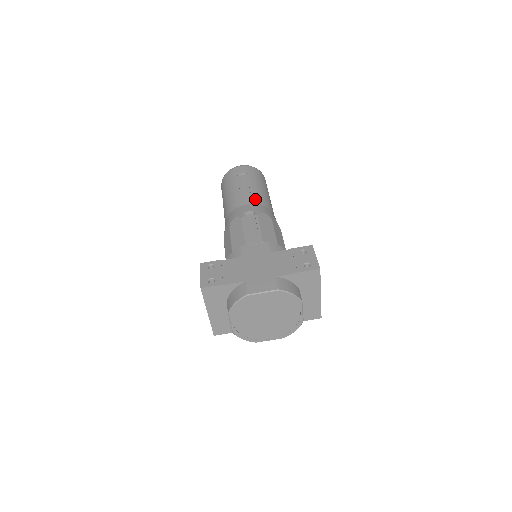
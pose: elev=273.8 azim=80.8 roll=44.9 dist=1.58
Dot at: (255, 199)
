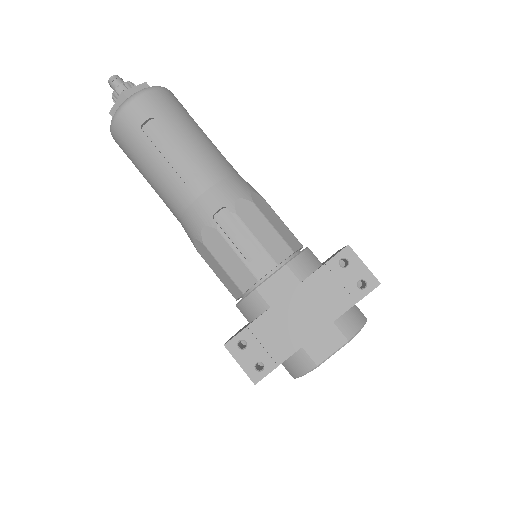
Dot at: (206, 174)
